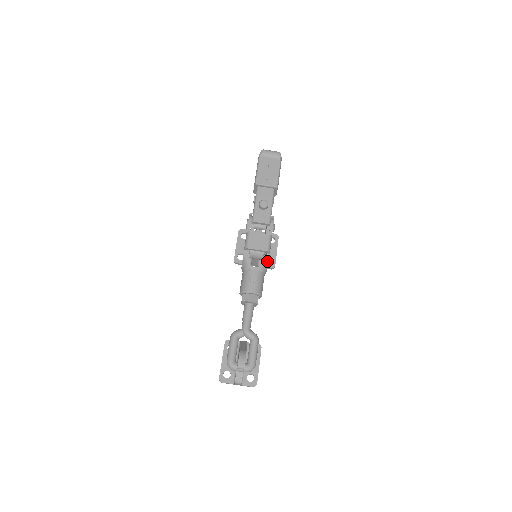
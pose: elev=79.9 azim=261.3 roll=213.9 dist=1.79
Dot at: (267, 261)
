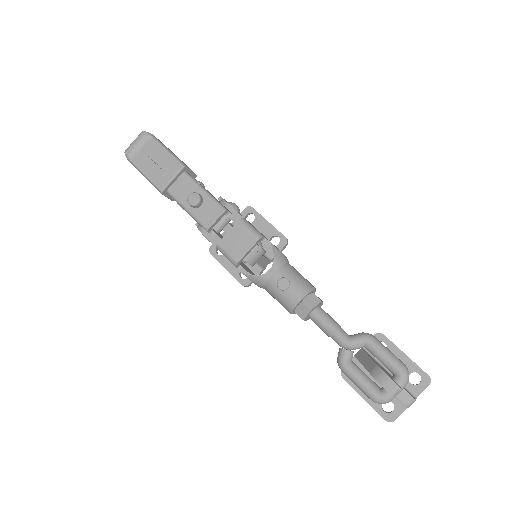
Dot at: (272, 248)
